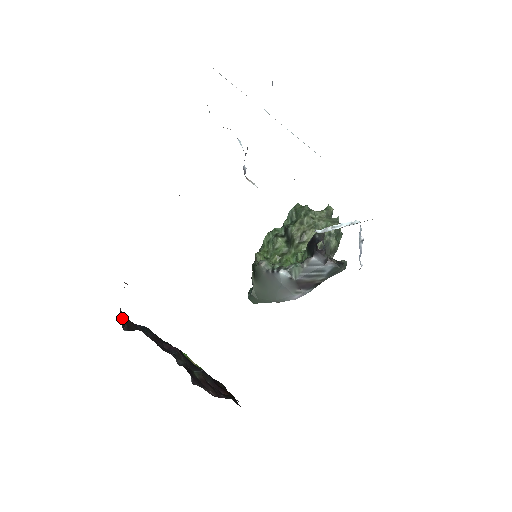
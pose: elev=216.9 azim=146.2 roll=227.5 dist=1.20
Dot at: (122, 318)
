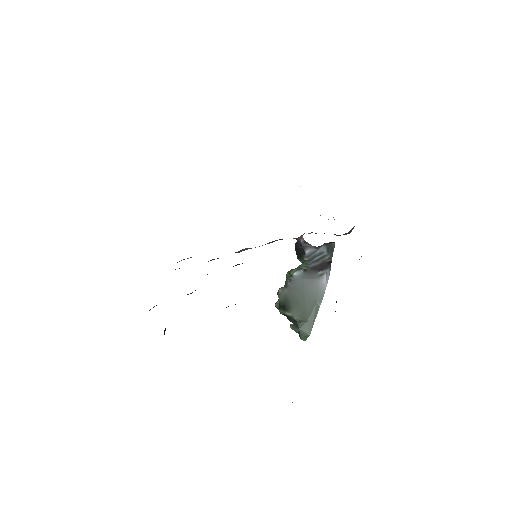
Dot at: occluded
